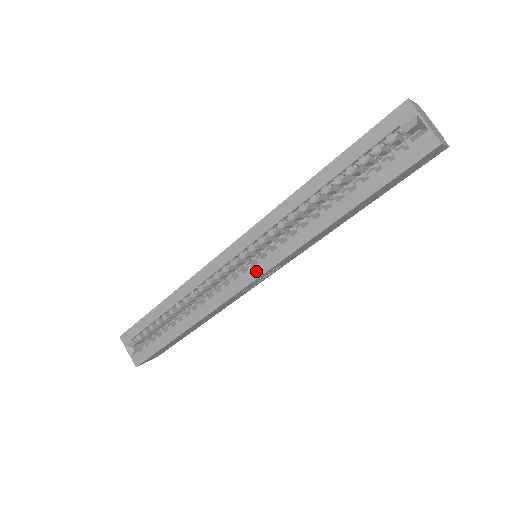
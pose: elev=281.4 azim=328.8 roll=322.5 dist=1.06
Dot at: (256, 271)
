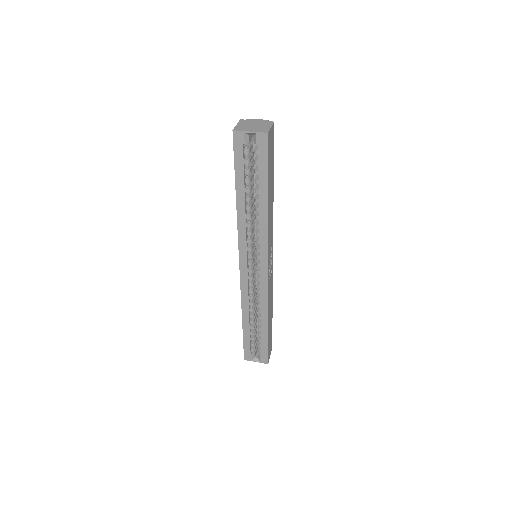
Dot at: (263, 264)
